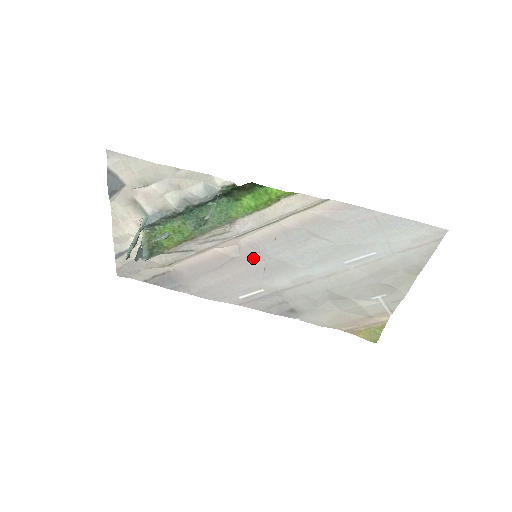
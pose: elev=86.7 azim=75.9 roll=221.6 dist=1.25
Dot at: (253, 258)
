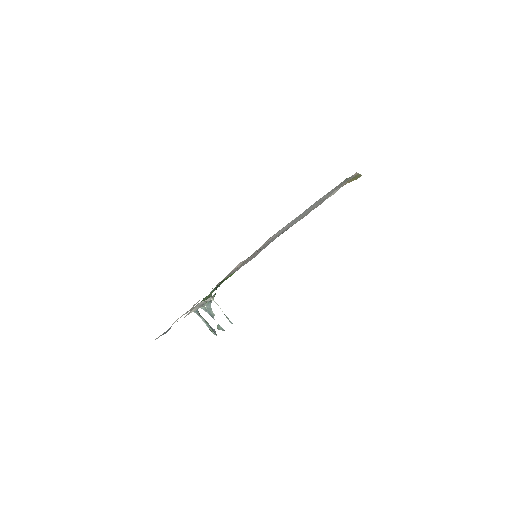
Dot at: occluded
